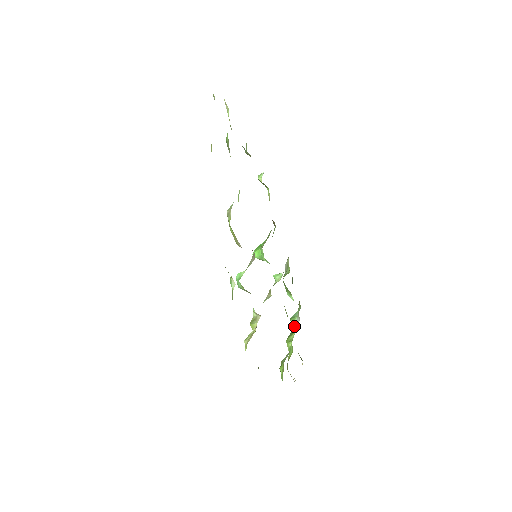
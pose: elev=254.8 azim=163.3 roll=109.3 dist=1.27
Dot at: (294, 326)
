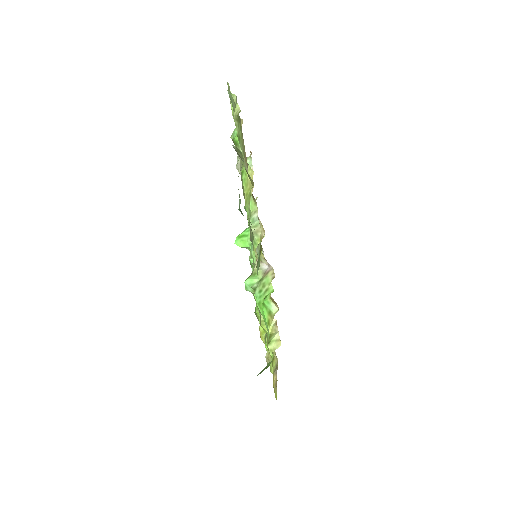
Dot at: occluded
